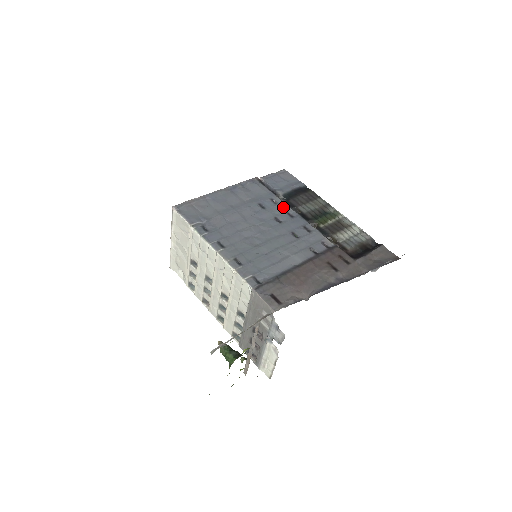
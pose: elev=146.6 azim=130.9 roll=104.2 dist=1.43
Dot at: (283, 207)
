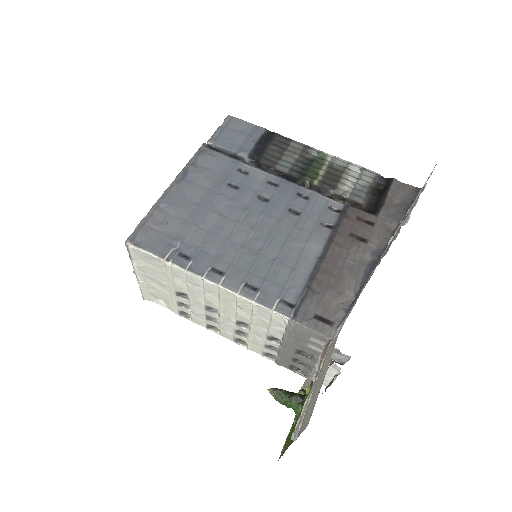
Dot at: (258, 176)
